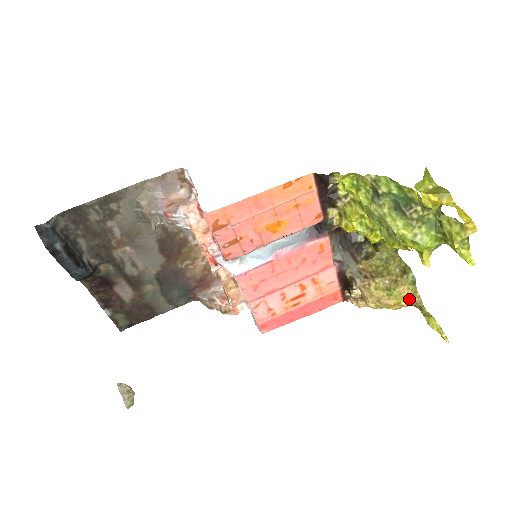
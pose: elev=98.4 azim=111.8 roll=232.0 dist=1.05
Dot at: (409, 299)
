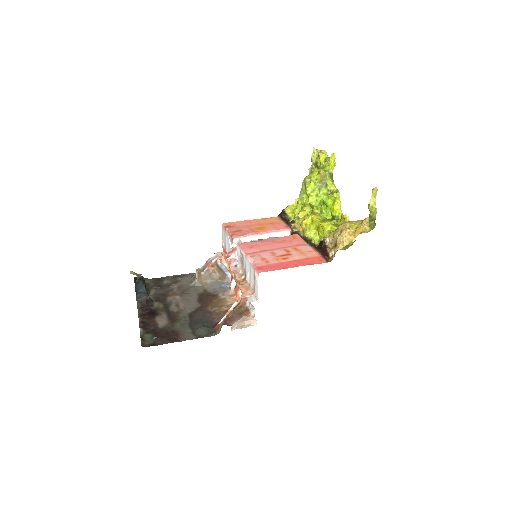
Dot at: (361, 223)
